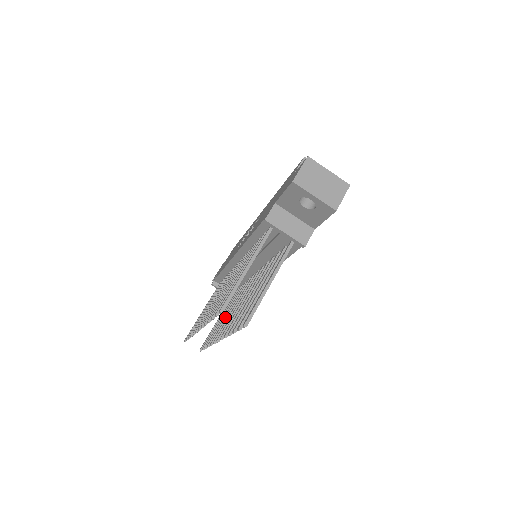
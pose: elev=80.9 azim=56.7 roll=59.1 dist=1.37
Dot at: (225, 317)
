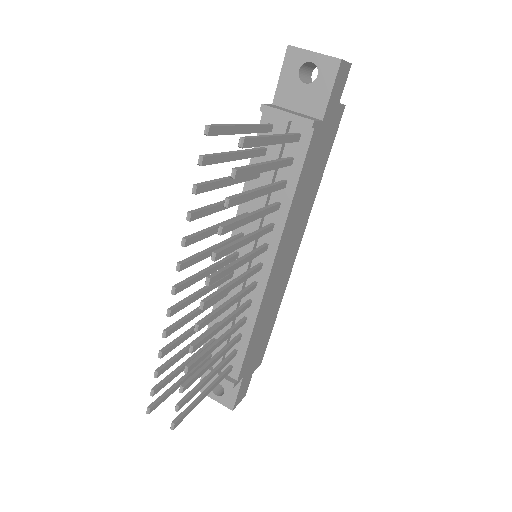
Dot at: (214, 342)
